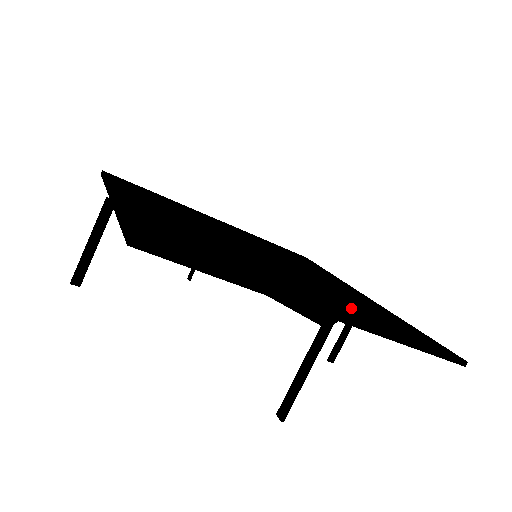
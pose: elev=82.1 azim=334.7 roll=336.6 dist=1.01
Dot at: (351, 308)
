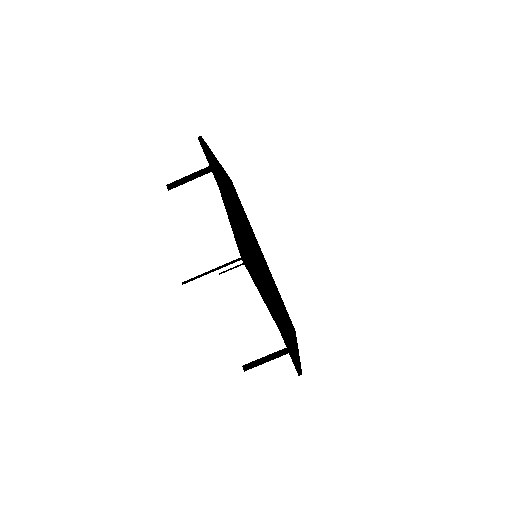
Dot at: occluded
